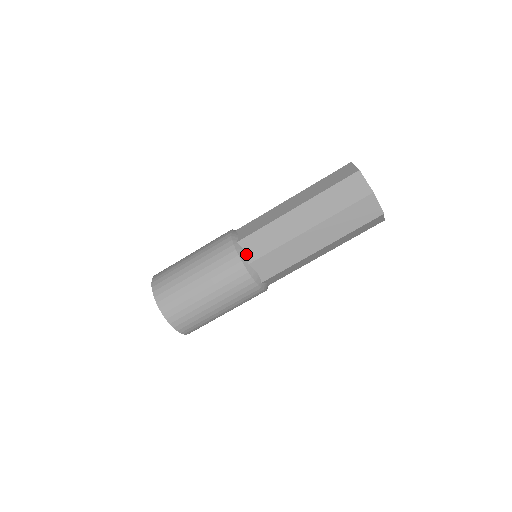
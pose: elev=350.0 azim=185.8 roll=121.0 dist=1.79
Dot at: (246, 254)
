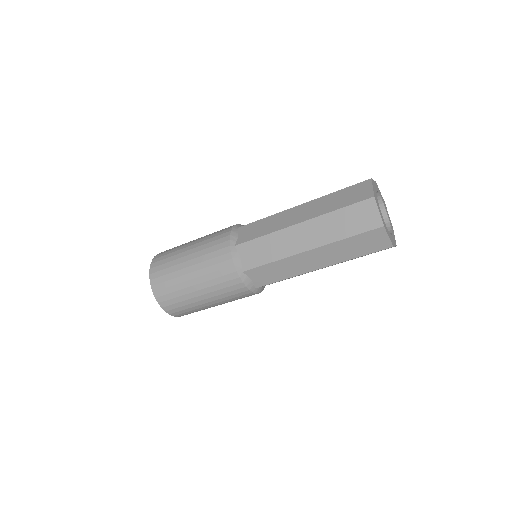
Dot at: (238, 237)
